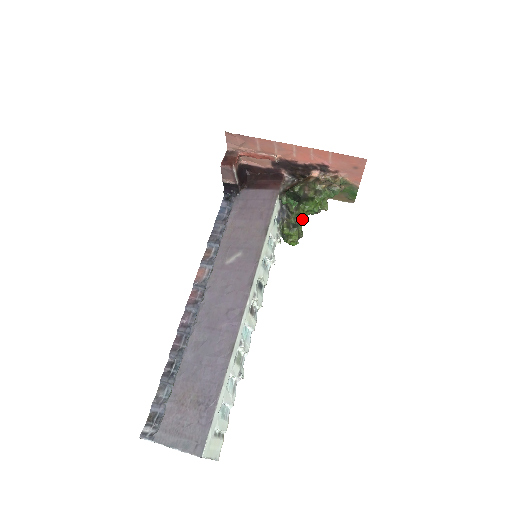
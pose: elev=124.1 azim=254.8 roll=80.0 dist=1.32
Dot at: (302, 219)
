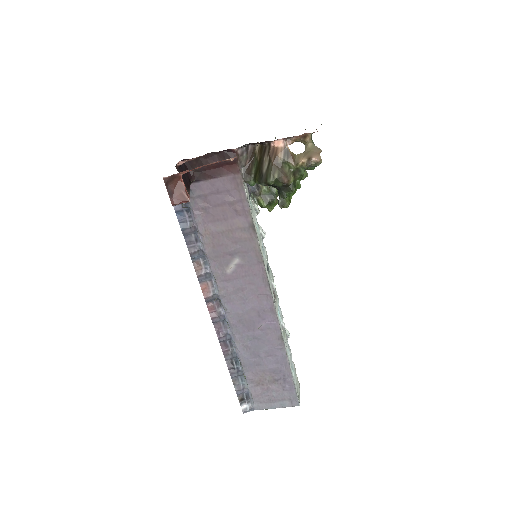
Dot at: occluded
